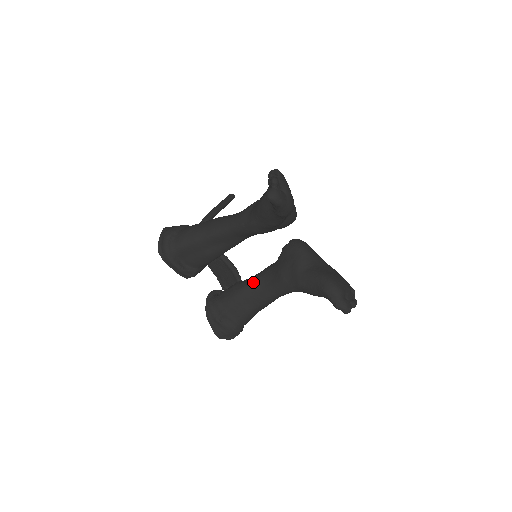
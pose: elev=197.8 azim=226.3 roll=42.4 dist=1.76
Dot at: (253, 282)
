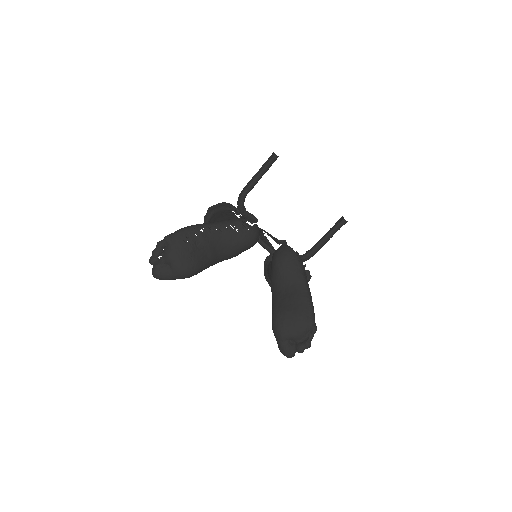
Dot at: occluded
